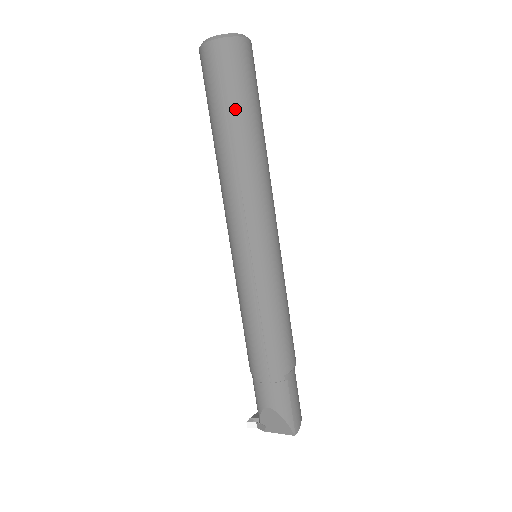
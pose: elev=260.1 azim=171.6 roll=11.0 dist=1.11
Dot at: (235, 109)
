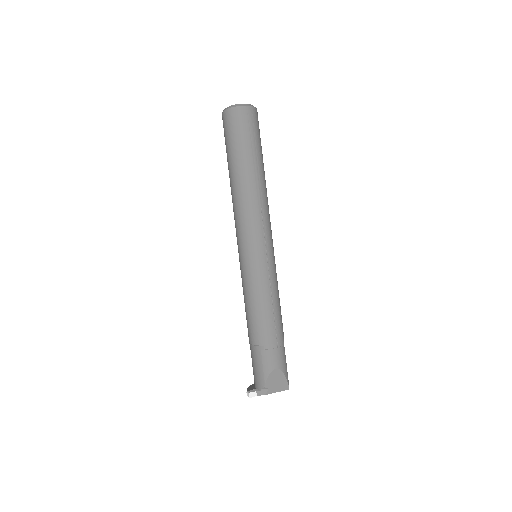
Dot at: (258, 151)
